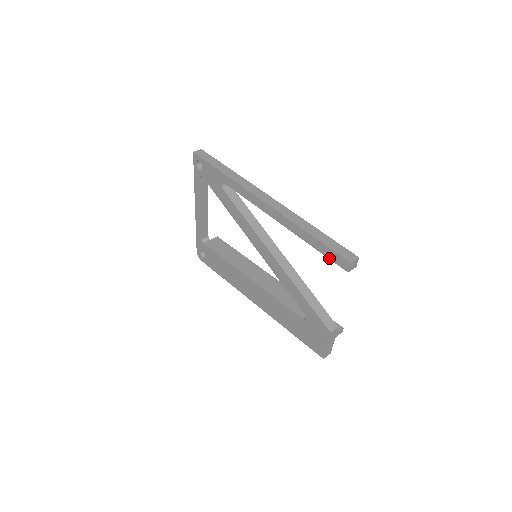
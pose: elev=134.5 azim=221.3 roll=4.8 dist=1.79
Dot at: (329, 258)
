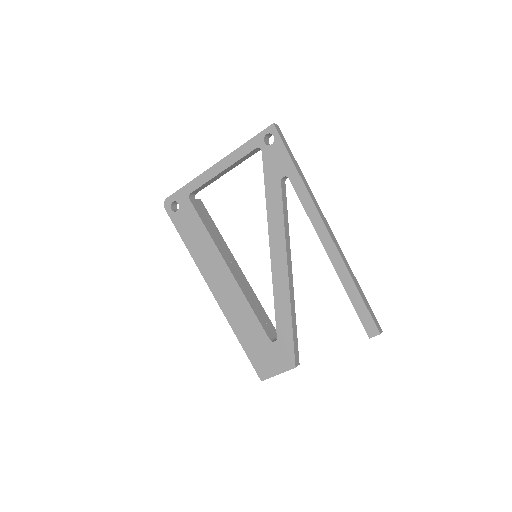
Dot at: (360, 317)
